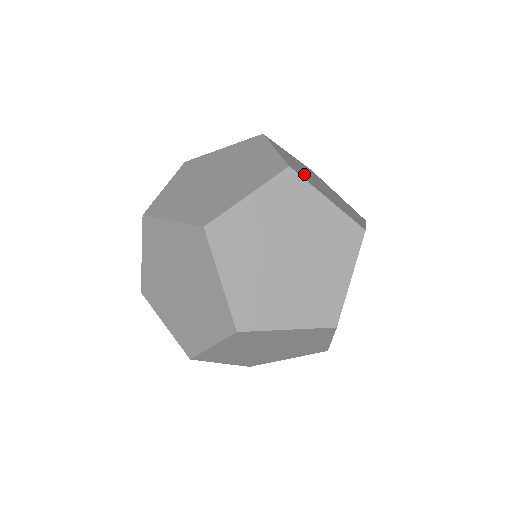
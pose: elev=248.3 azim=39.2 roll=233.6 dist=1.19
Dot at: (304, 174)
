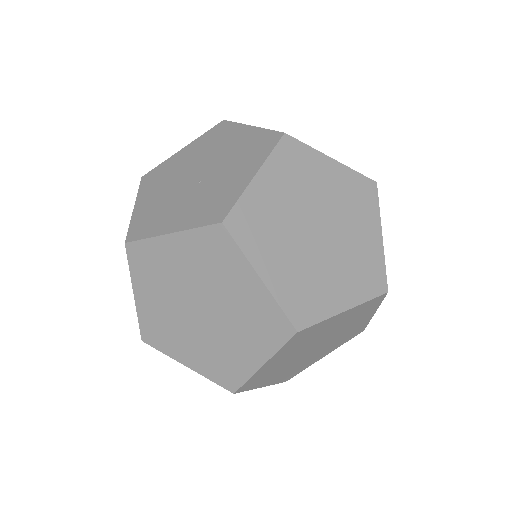
Dot at: occluded
